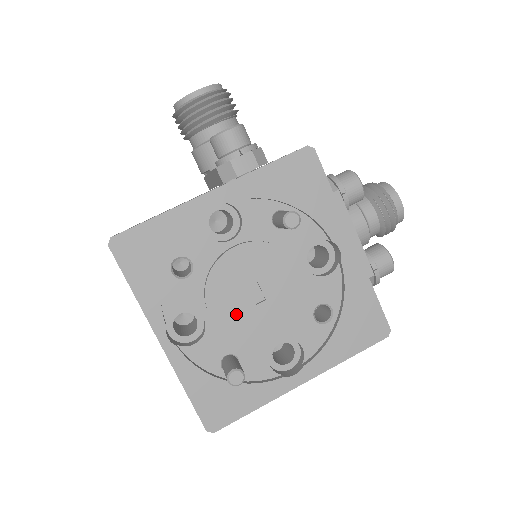
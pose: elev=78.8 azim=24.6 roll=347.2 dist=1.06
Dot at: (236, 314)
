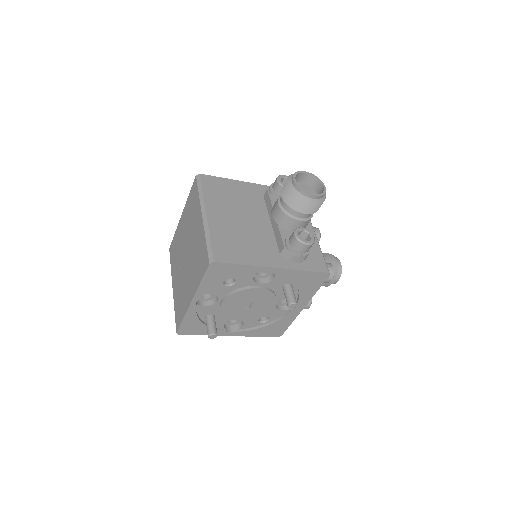
Dot at: (232, 307)
